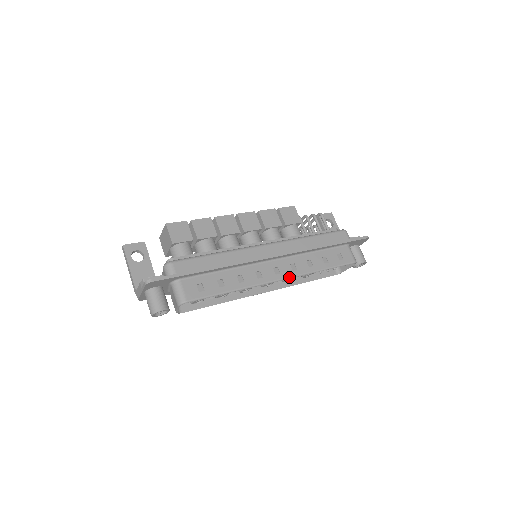
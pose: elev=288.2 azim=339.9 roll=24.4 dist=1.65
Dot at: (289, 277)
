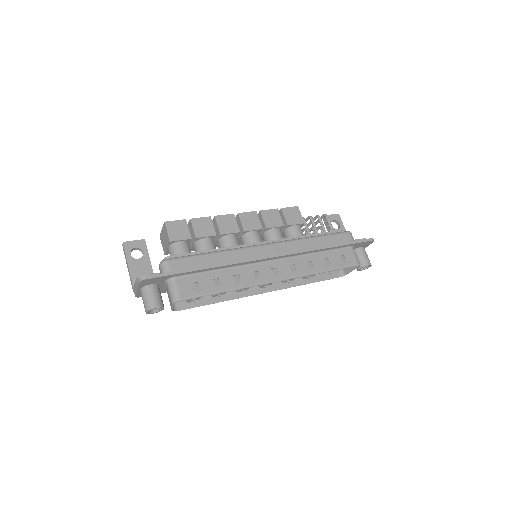
Dot at: (288, 278)
